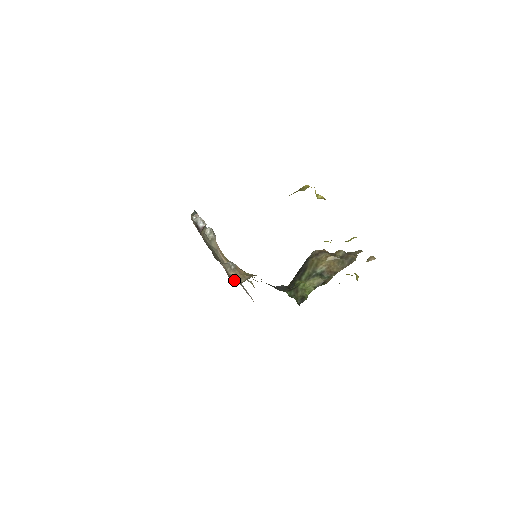
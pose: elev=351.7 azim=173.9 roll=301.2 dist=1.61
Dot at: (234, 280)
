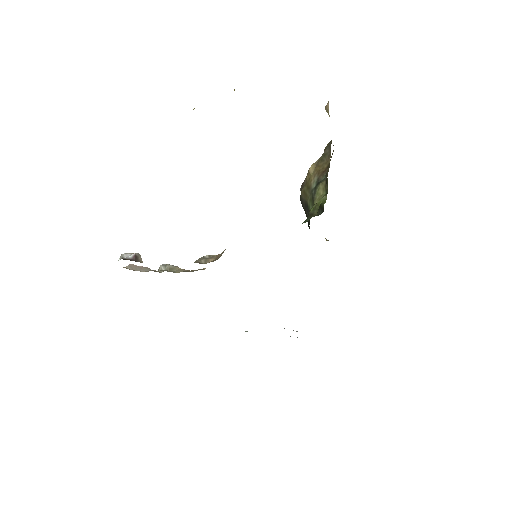
Dot at: occluded
